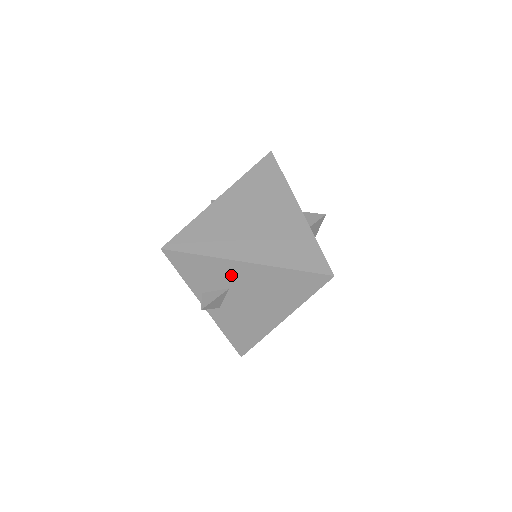
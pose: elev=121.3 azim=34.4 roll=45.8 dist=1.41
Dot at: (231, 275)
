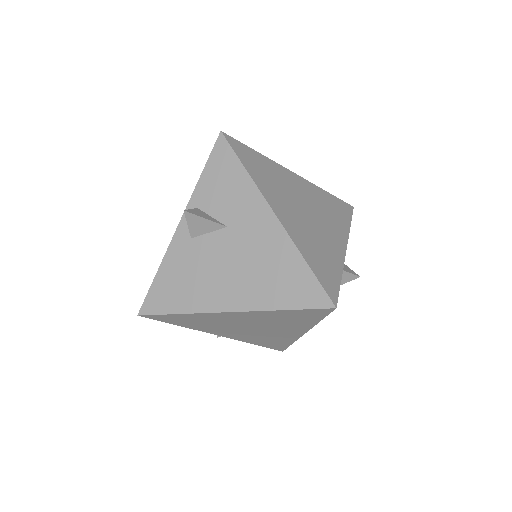
Dot at: (246, 214)
